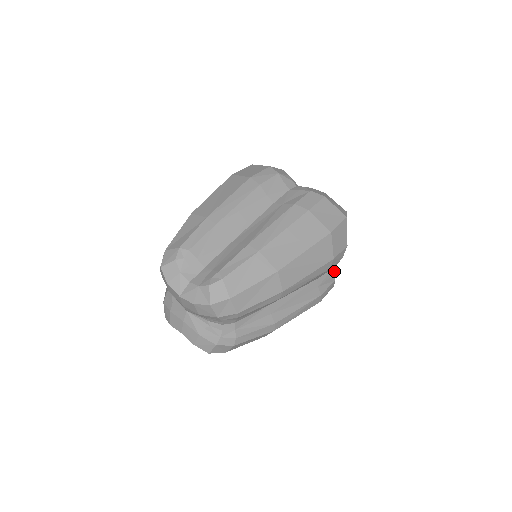
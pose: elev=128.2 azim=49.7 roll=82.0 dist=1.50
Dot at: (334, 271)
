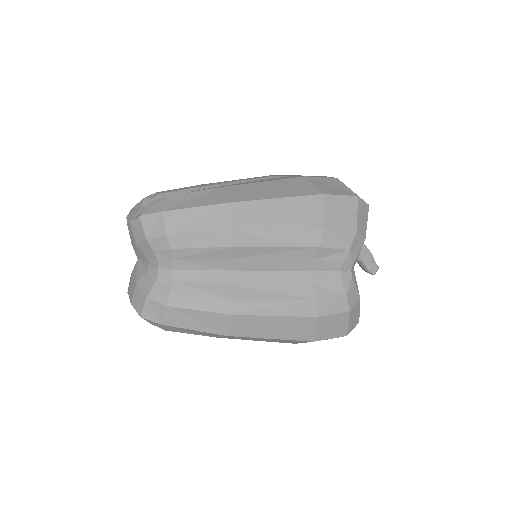
Dot at: (344, 278)
